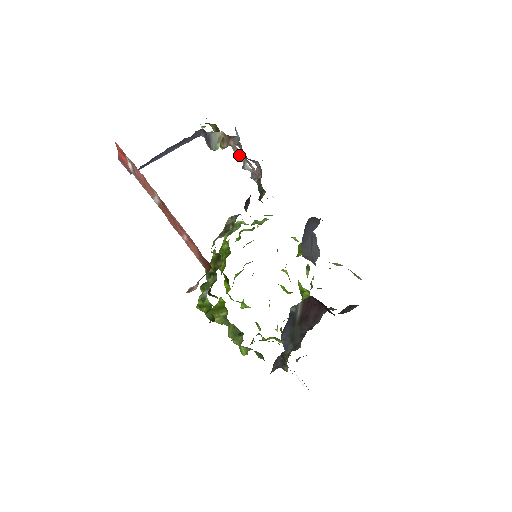
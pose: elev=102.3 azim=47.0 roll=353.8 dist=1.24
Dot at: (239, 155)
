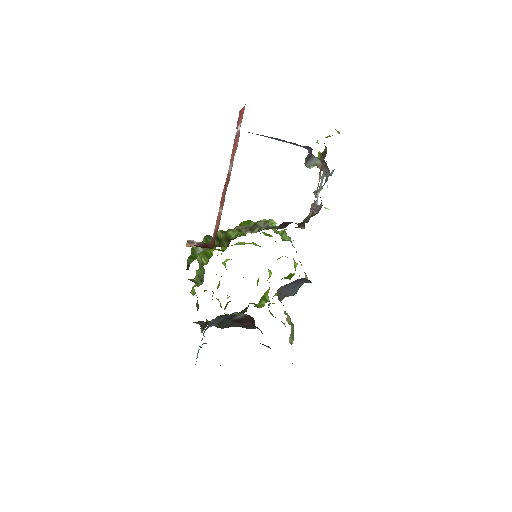
Dot at: (322, 181)
